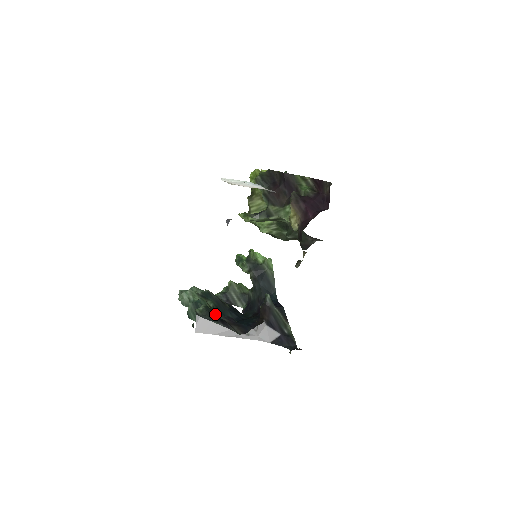
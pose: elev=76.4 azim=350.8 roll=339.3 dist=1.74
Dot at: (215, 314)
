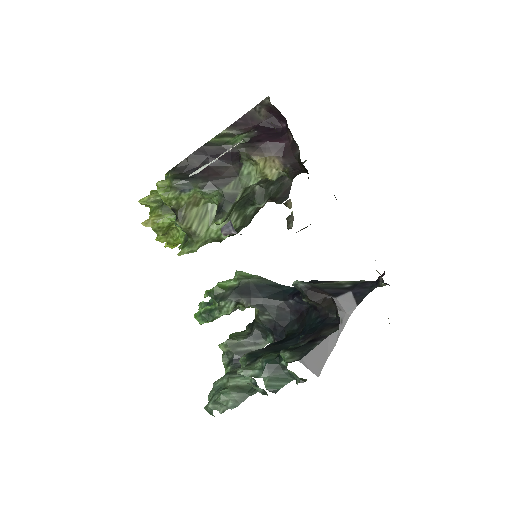
Dot at: occluded
